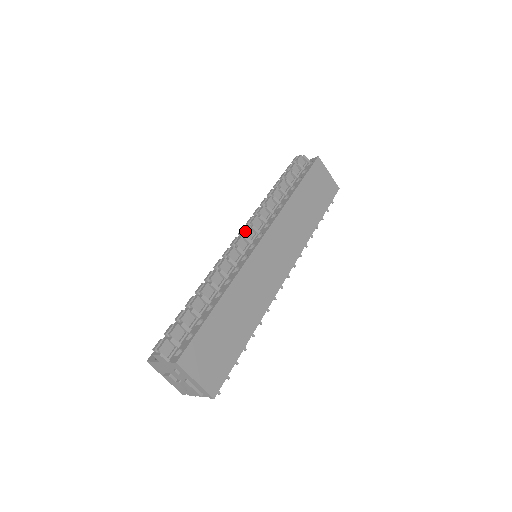
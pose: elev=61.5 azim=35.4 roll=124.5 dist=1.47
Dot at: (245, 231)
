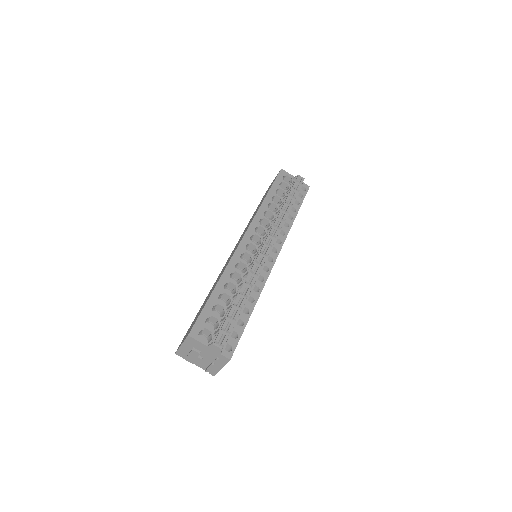
Dot at: occluded
